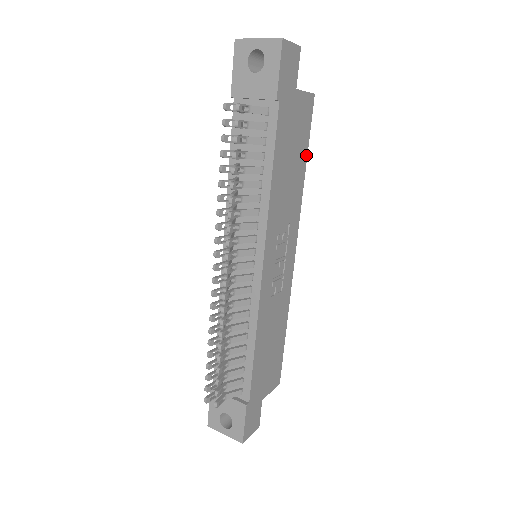
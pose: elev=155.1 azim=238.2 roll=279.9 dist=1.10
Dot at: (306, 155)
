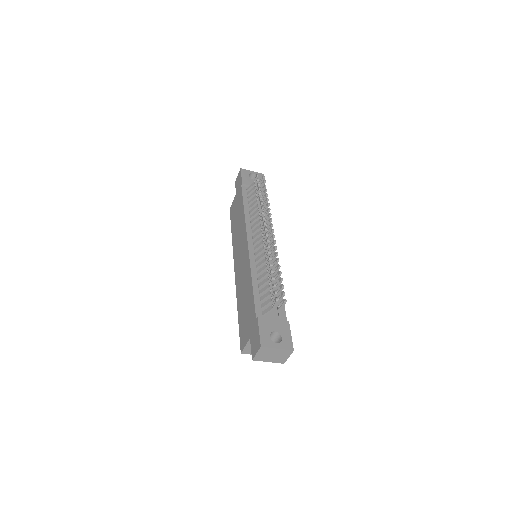
Dot at: occluded
